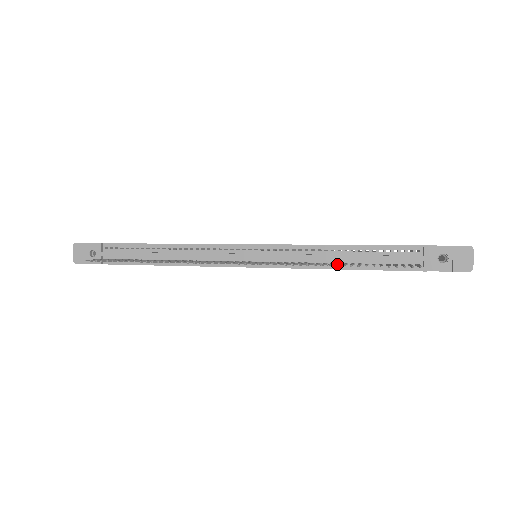
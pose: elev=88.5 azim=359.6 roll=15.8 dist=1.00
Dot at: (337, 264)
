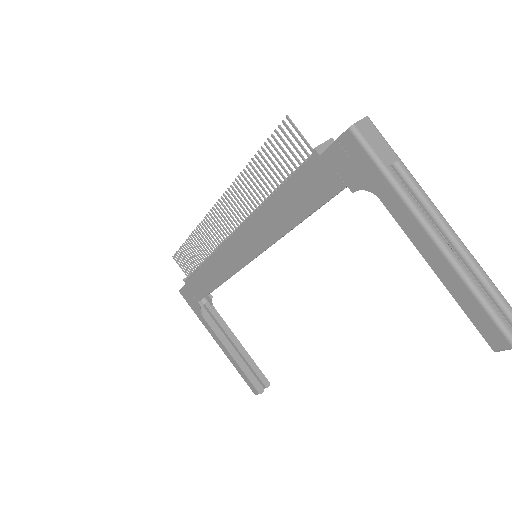
Dot at: (255, 169)
